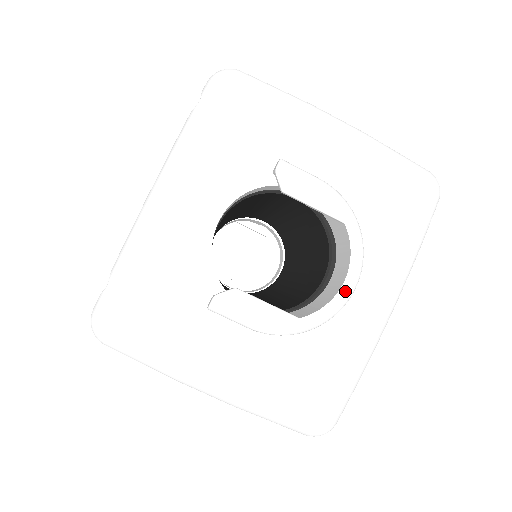
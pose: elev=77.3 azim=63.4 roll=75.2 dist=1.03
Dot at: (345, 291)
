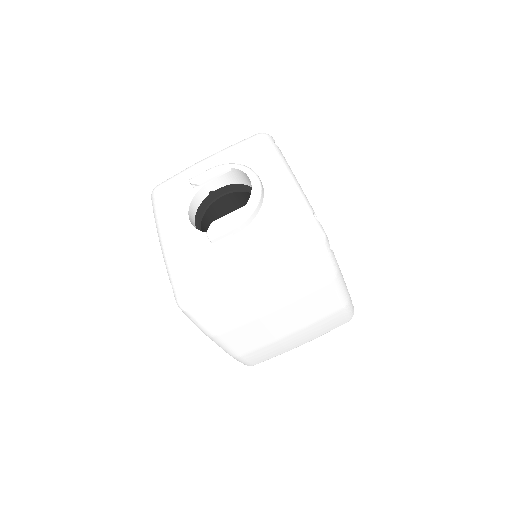
Dot at: (254, 181)
